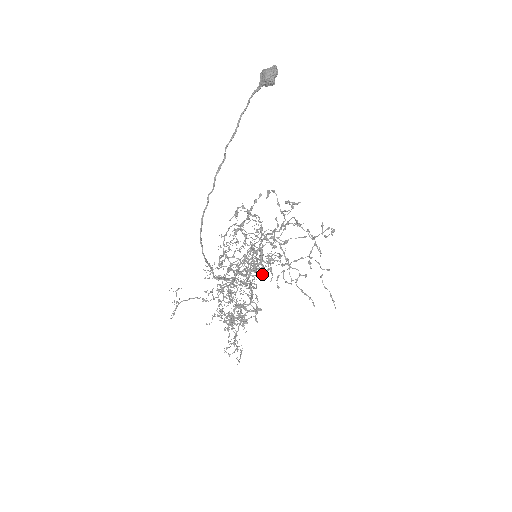
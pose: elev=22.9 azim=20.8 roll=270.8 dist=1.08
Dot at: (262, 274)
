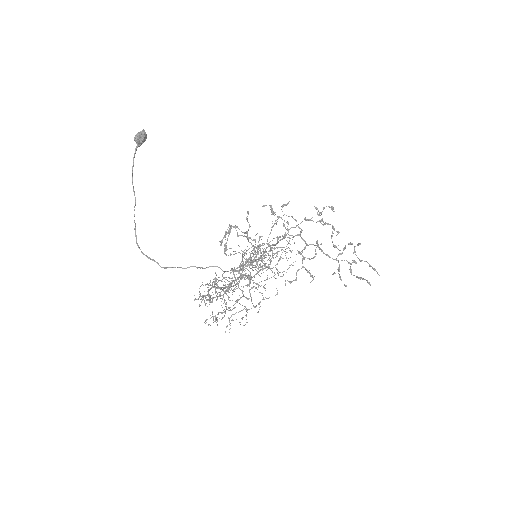
Dot at: occluded
